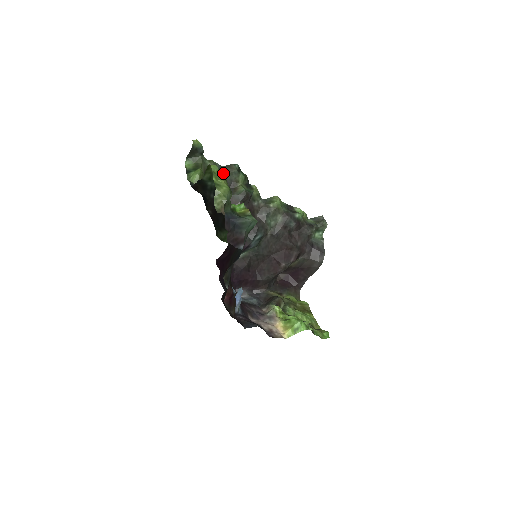
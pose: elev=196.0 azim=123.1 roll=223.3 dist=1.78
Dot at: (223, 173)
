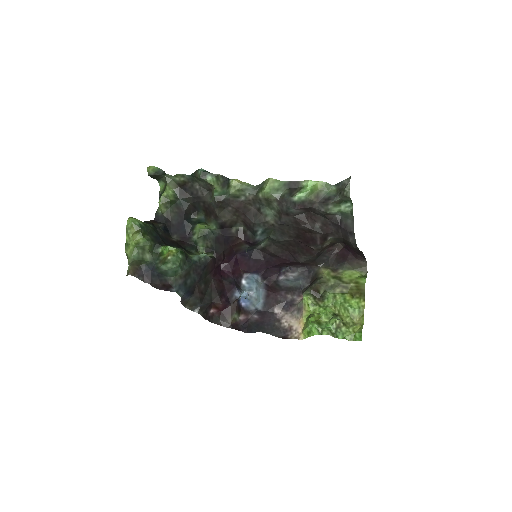
Dot at: (195, 180)
